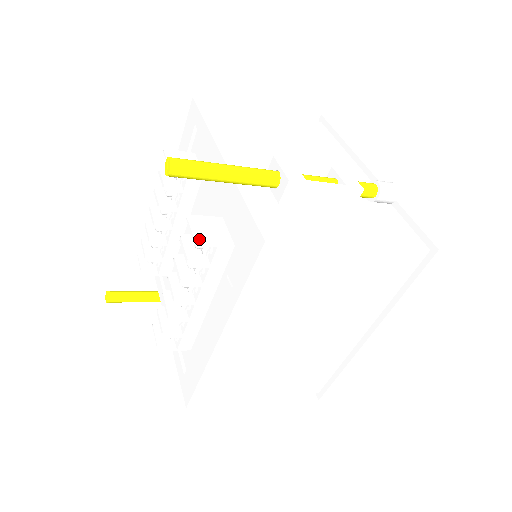
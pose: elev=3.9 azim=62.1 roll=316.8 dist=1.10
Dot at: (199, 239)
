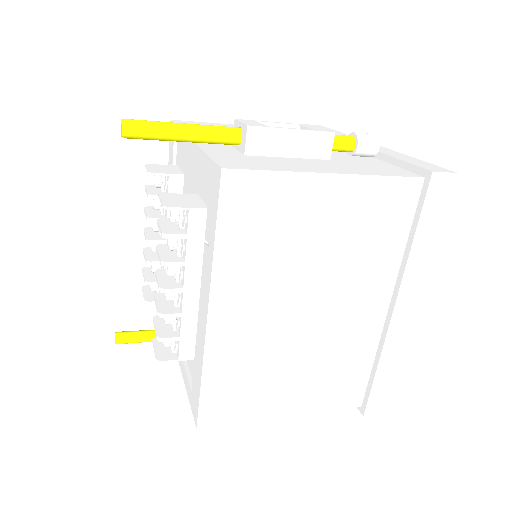
Dot at: (168, 205)
